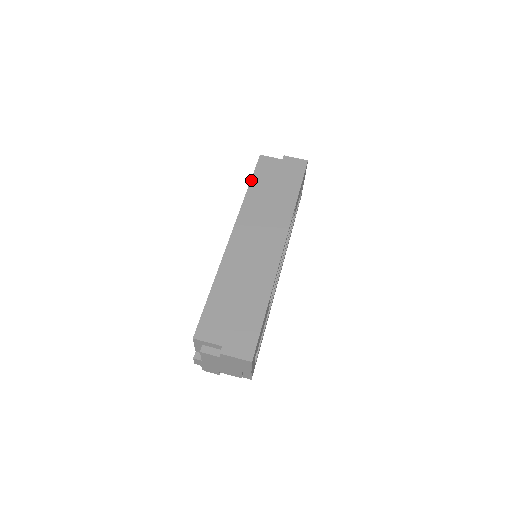
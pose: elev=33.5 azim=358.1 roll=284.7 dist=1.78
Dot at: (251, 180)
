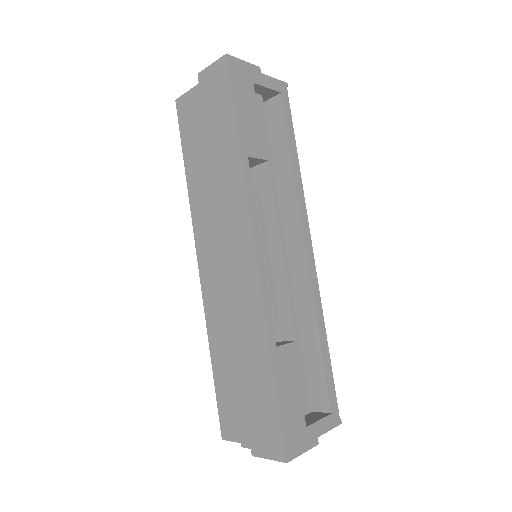
Dot at: (183, 156)
